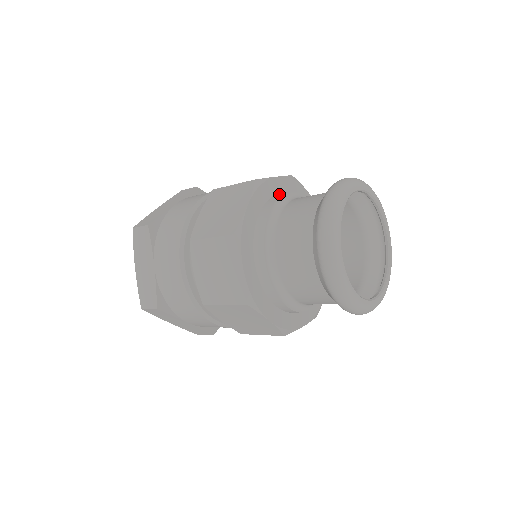
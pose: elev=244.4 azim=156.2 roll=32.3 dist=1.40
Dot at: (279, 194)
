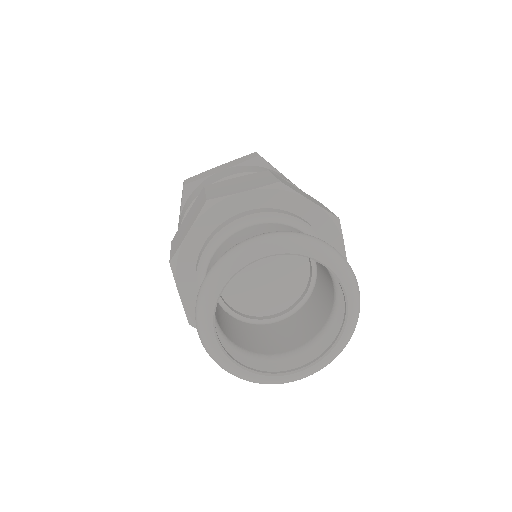
Dot at: (199, 257)
